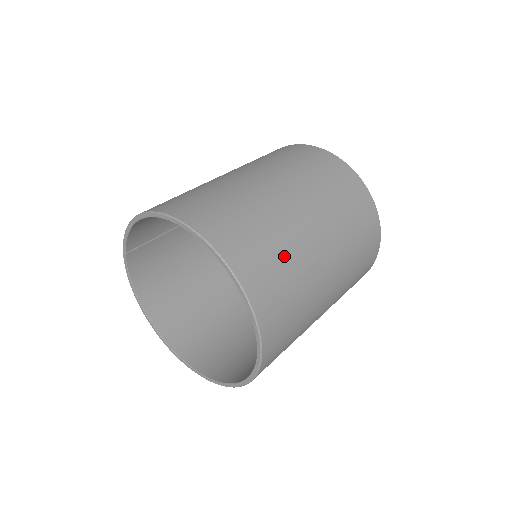
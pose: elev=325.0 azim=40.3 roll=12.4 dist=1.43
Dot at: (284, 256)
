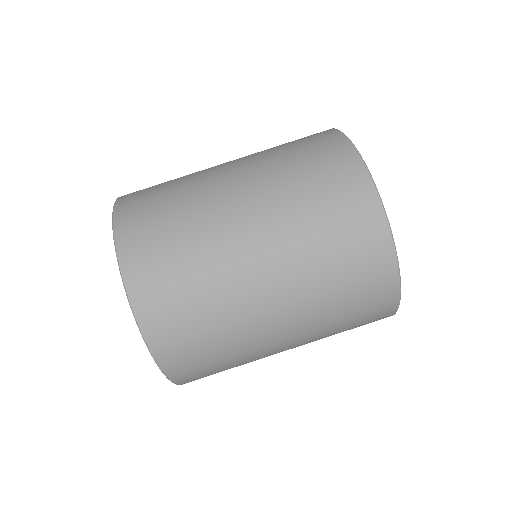
Dot at: (217, 333)
